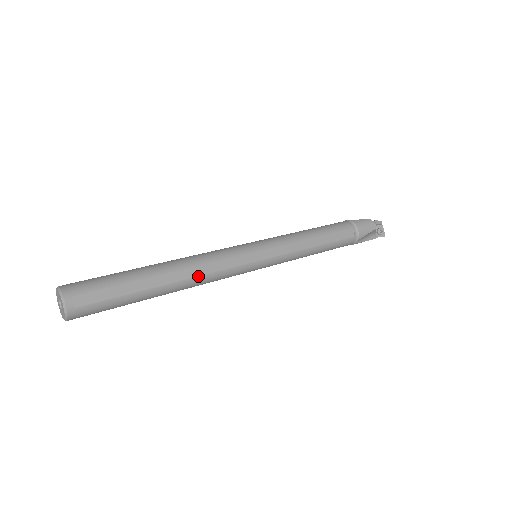
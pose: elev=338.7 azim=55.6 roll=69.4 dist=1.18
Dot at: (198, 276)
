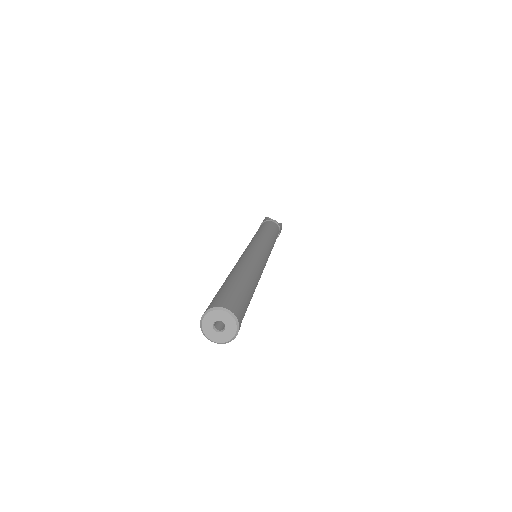
Dot at: occluded
